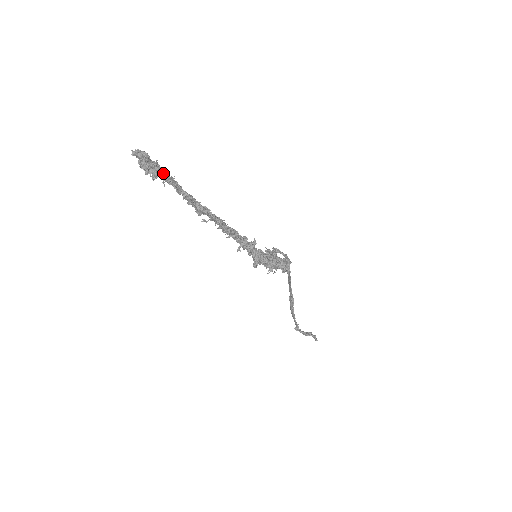
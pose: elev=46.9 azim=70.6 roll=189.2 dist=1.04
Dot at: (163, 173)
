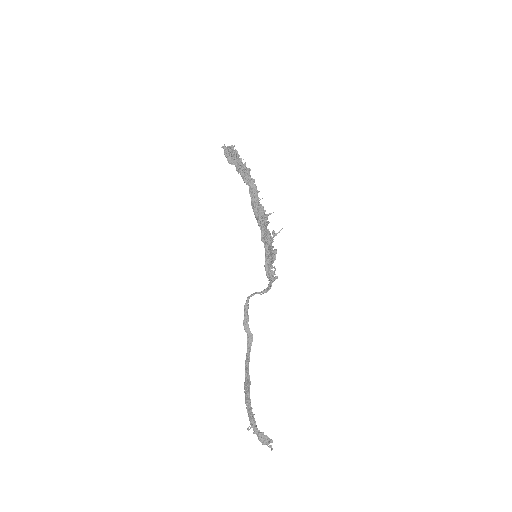
Dot at: (238, 156)
